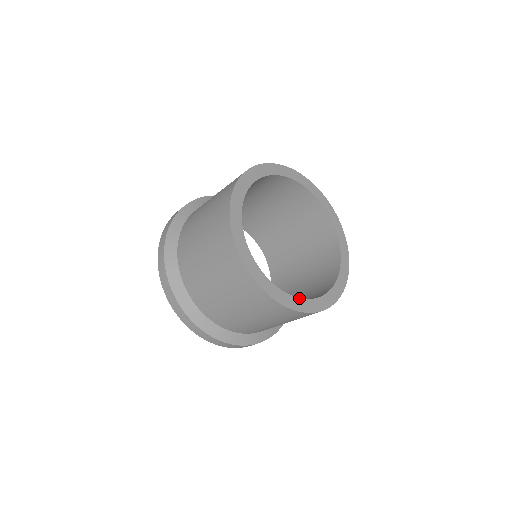
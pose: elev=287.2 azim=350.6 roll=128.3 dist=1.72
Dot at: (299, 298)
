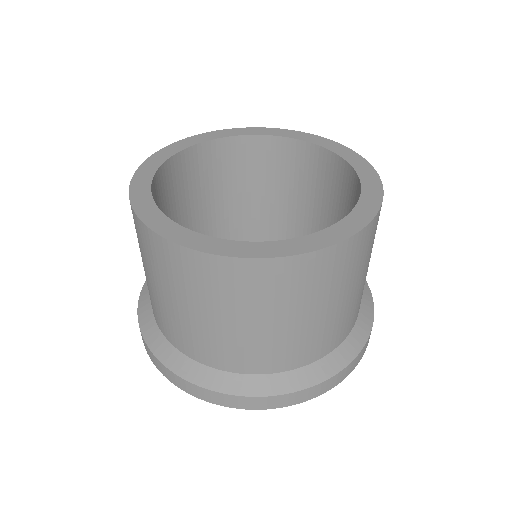
Dot at: (256, 242)
